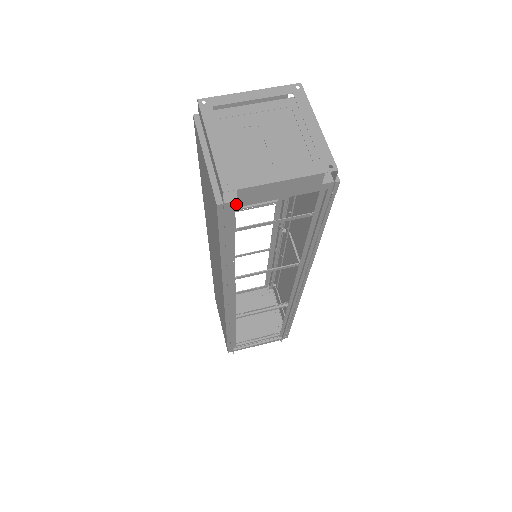
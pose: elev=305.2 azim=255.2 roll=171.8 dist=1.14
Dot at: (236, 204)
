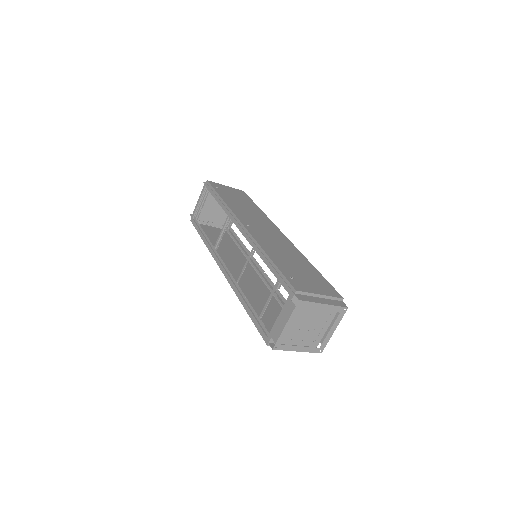
Dot at: (318, 341)
